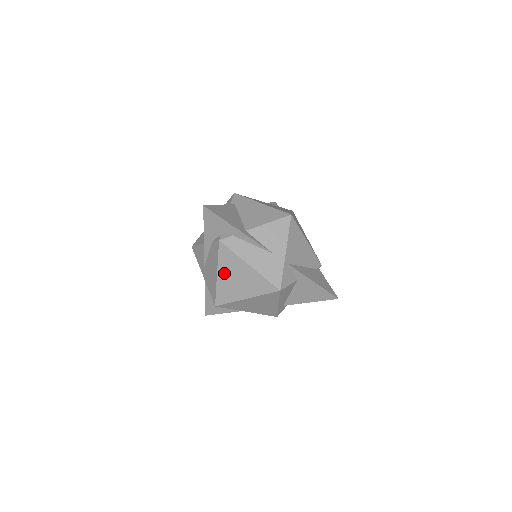
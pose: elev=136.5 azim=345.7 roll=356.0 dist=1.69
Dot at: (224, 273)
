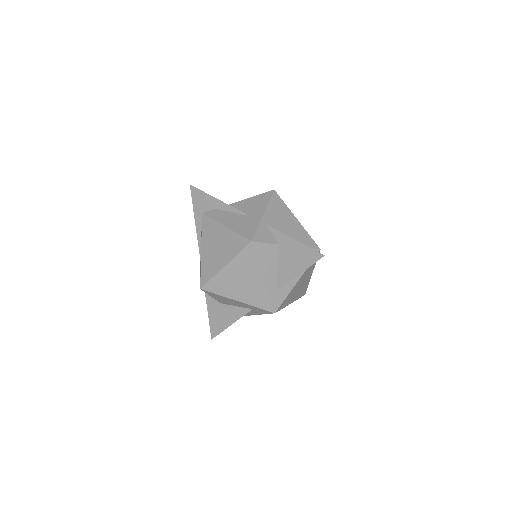
Dot at: (206, 246)
